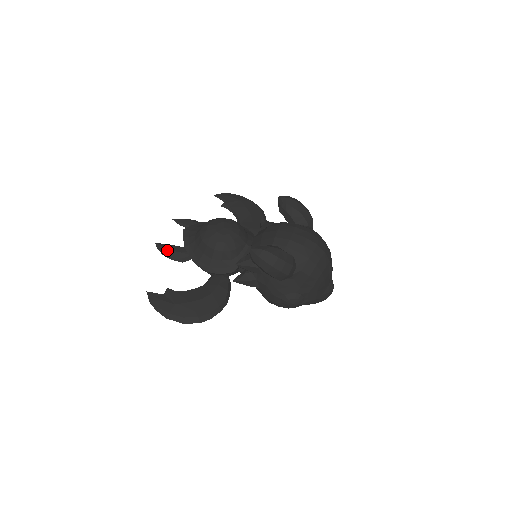
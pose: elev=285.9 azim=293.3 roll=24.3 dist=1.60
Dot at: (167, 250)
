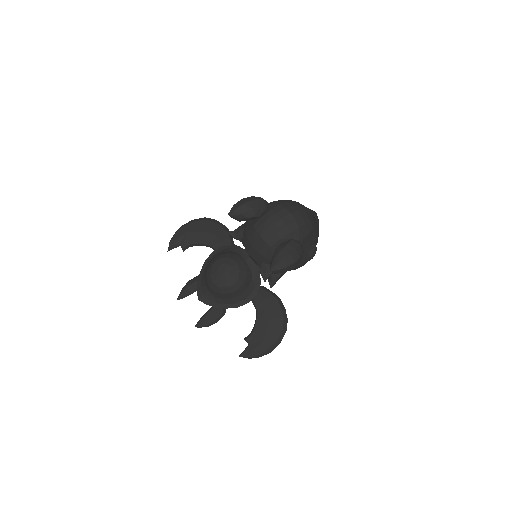
Dot at: (208, 322)
